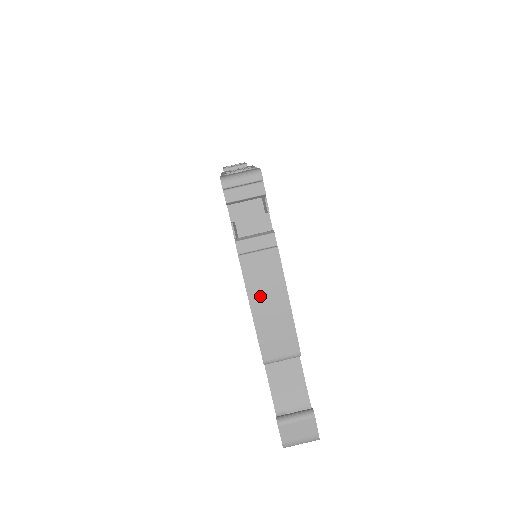
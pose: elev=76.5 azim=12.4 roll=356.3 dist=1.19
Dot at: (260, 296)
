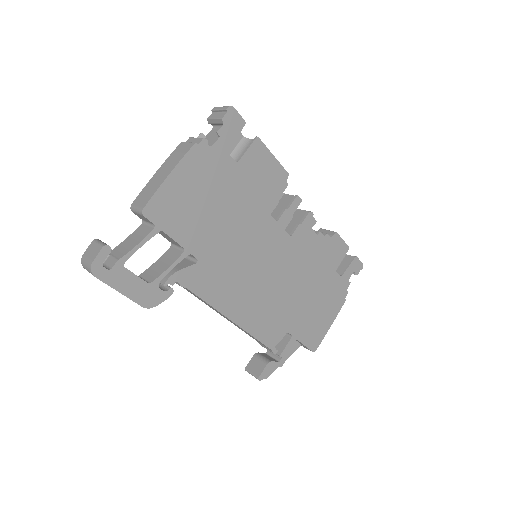
Dot at: (166, 166)
